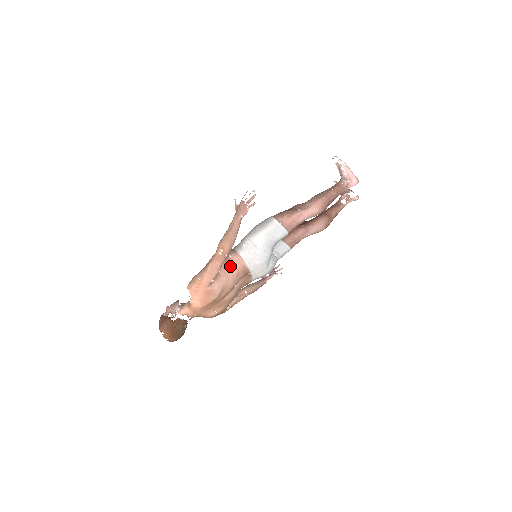
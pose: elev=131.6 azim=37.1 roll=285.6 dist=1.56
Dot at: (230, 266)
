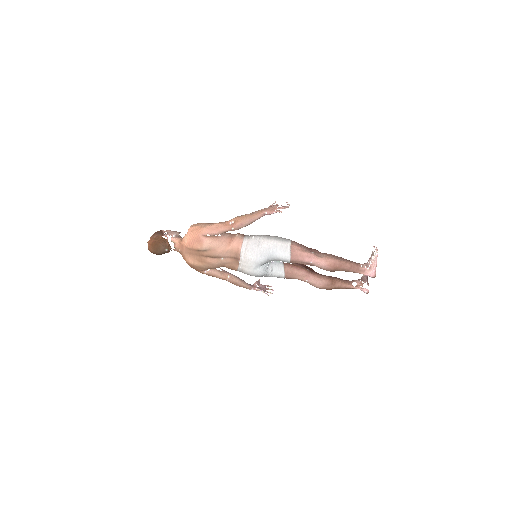
Dot at: (230, 240)
